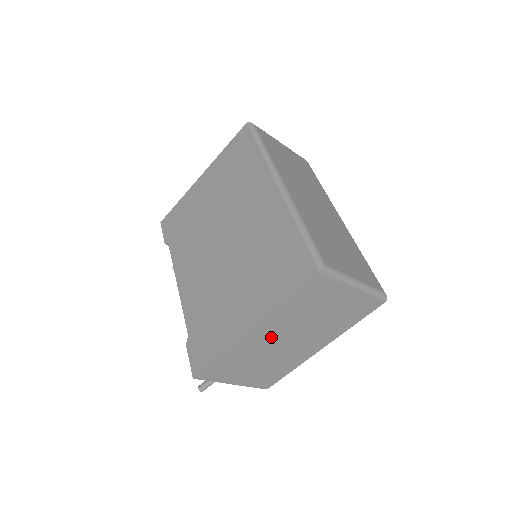
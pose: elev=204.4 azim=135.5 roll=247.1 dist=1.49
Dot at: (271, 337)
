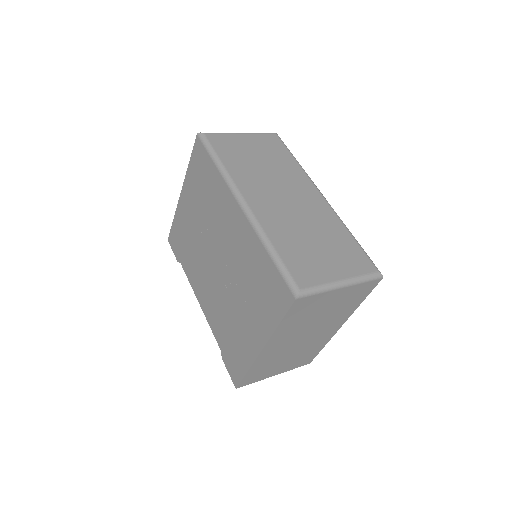
Dot at: (285, 344)
